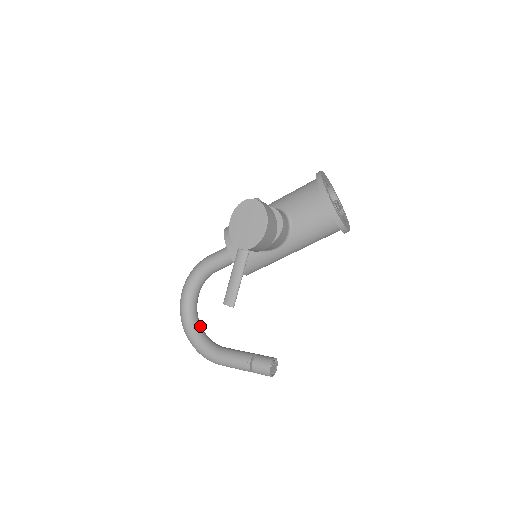
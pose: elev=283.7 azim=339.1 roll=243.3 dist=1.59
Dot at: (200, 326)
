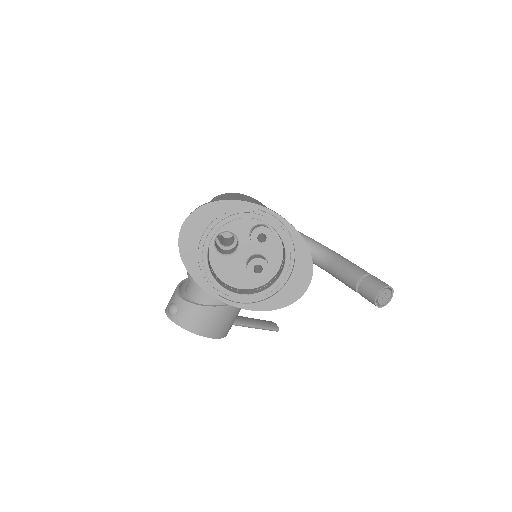
Dot at: occluded
